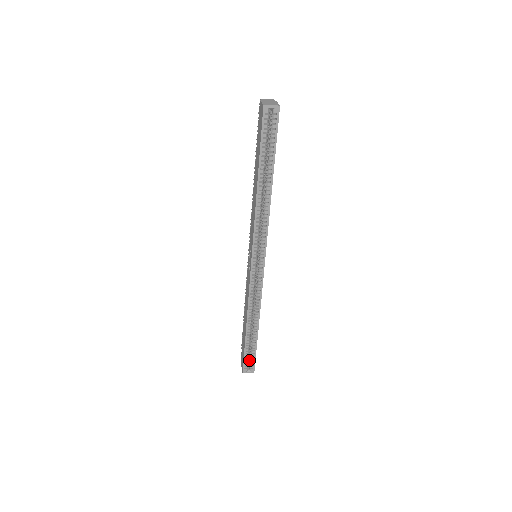
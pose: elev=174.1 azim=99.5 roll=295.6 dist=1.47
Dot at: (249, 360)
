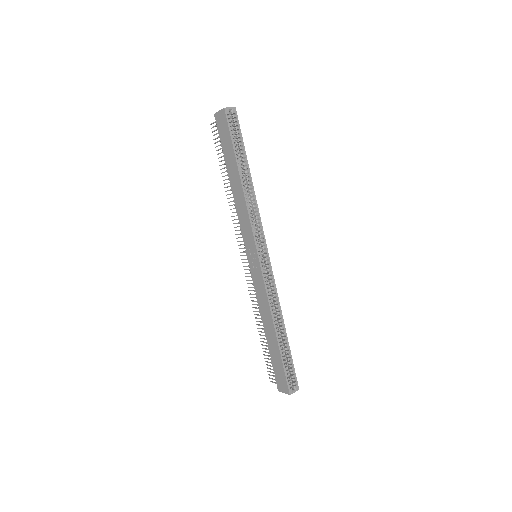
Dot at: (289, 378)
